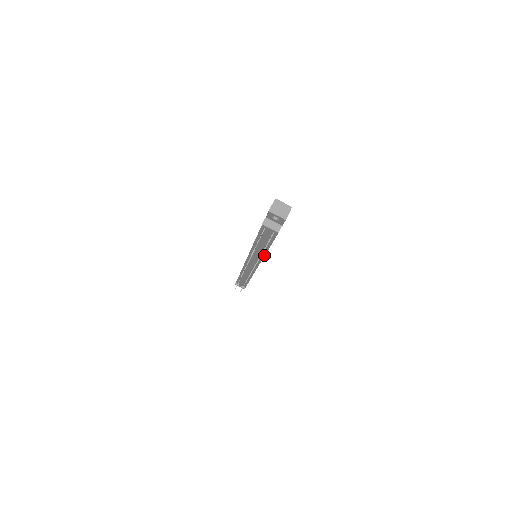
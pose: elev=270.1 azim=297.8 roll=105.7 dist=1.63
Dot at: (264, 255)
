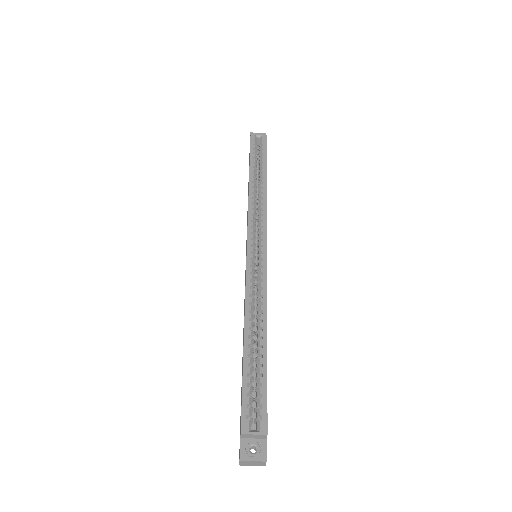
Dot at: occluded
